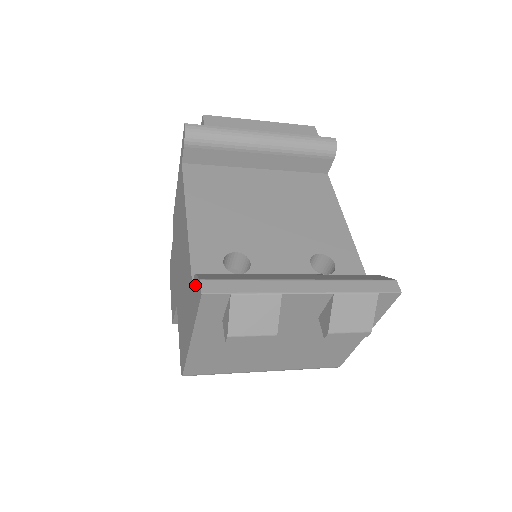
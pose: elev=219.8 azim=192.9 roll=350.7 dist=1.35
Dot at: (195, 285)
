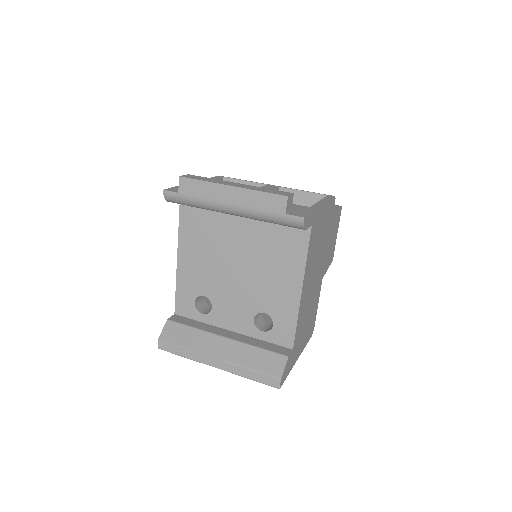
Dot at: occluded
